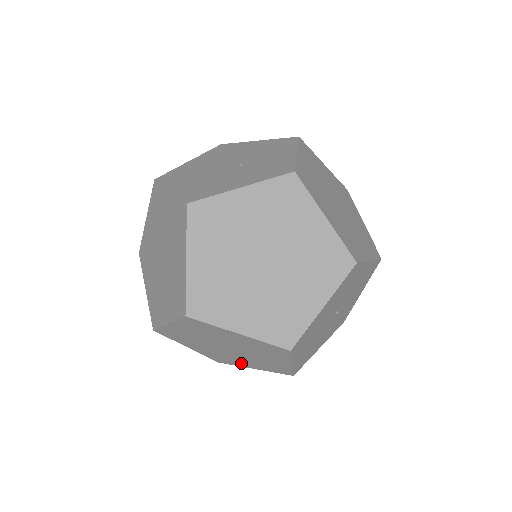
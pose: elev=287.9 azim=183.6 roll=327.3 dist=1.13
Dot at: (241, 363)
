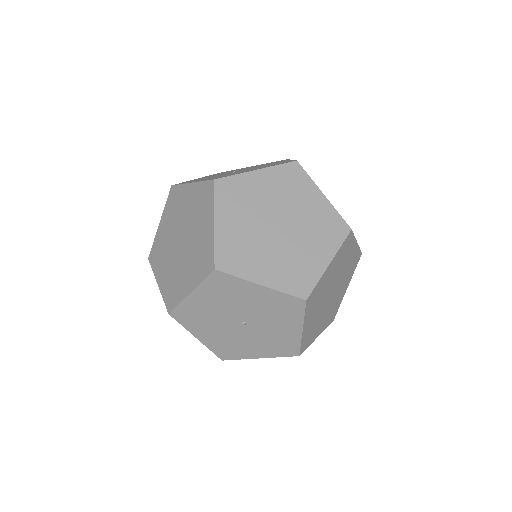
Dot at: occluded
